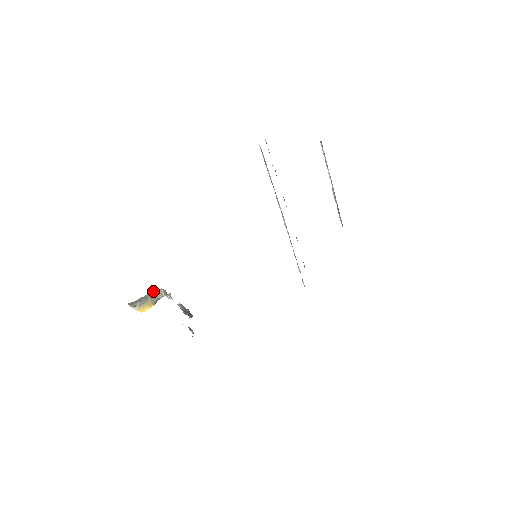
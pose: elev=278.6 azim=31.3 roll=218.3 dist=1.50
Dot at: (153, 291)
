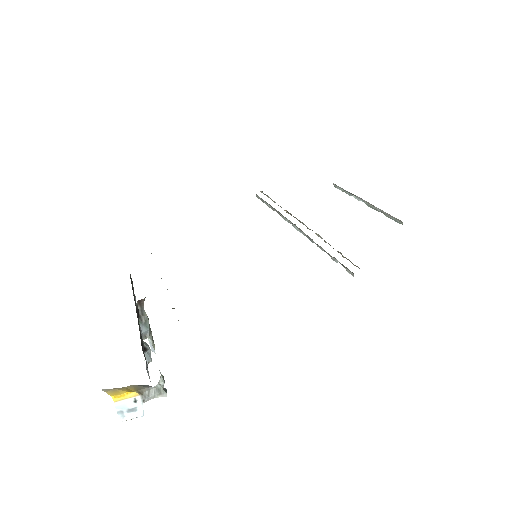
Dot at: (145, 385)
